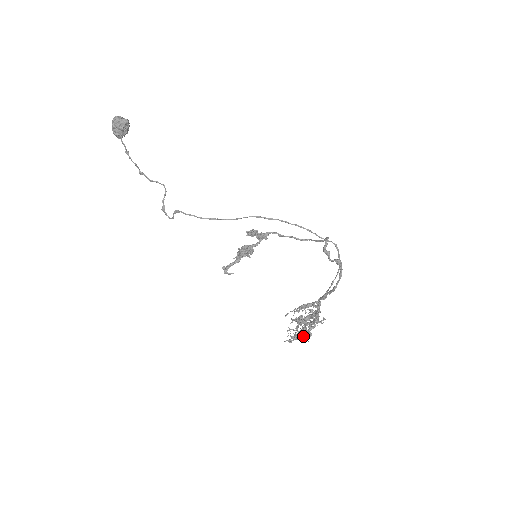
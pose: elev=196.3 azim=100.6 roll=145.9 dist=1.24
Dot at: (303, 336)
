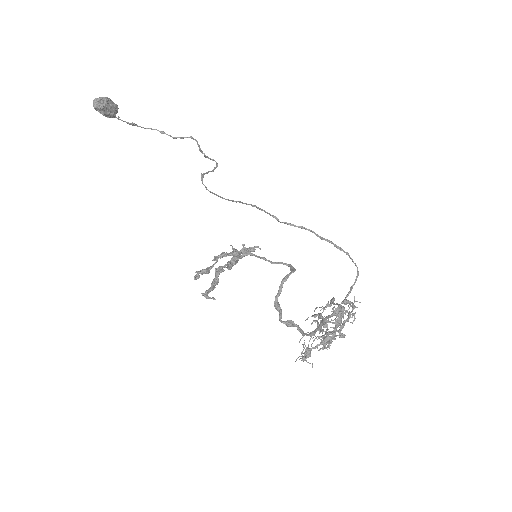
Dot at: occluded
